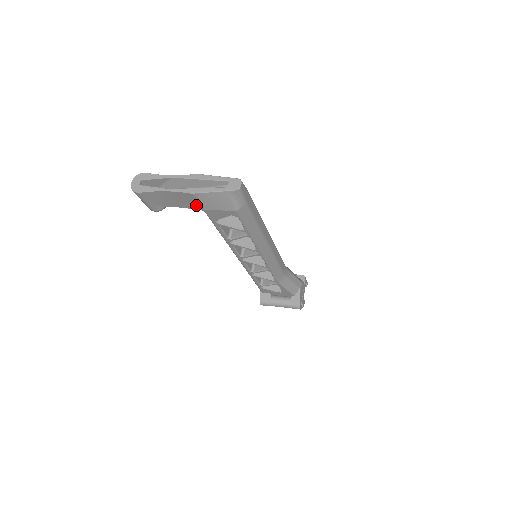
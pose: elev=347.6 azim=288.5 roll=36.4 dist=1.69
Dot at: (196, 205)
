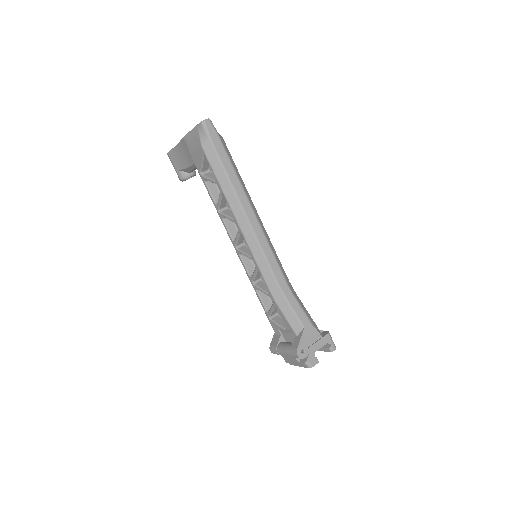
Dot at: occluded
